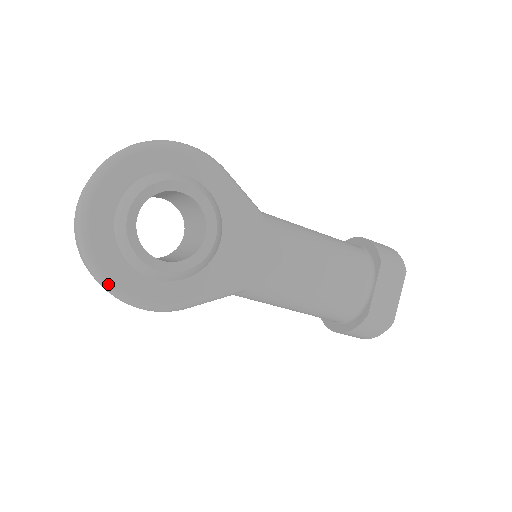
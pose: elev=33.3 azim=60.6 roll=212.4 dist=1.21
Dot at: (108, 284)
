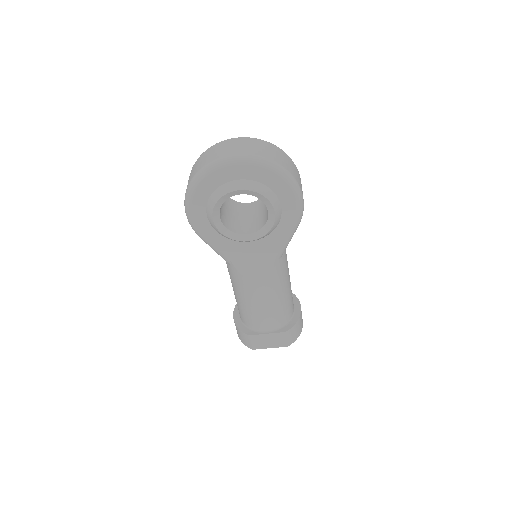
Dot at: (190, 193)
